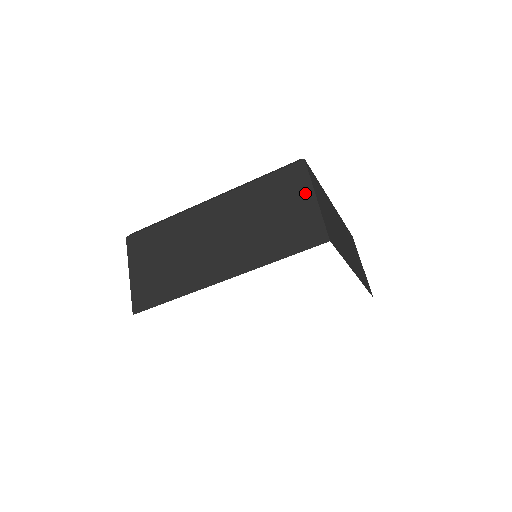
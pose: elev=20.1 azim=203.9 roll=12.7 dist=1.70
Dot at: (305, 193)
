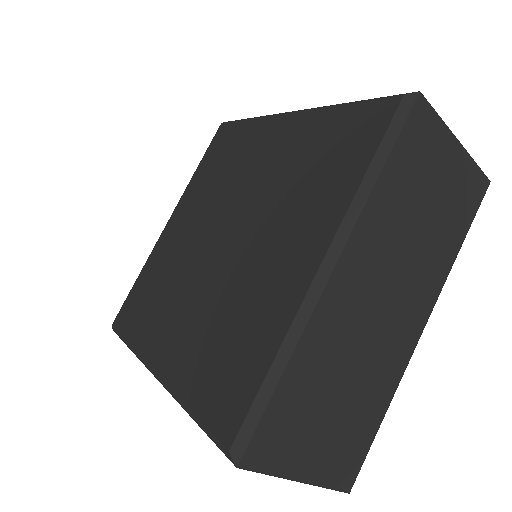
Dot at: (446, 145)
